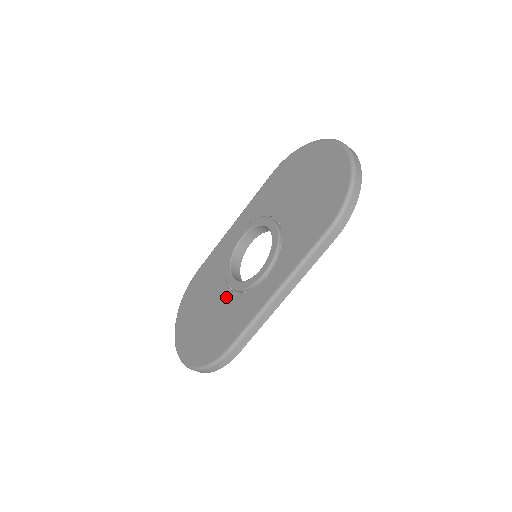
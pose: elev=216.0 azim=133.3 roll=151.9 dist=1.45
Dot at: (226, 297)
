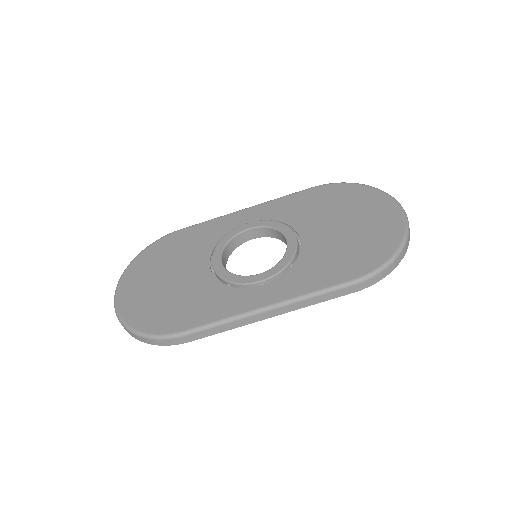
Dot at: (204, 277)
